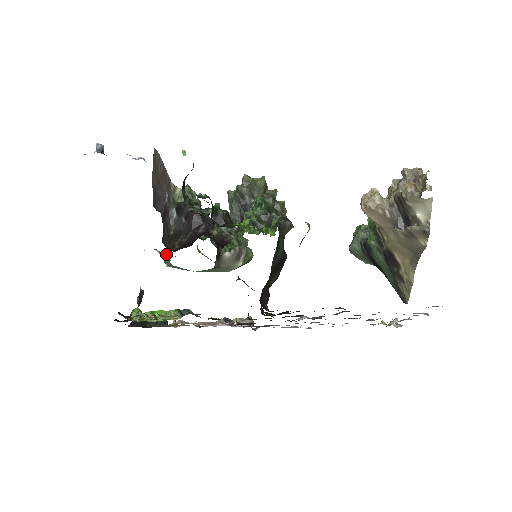
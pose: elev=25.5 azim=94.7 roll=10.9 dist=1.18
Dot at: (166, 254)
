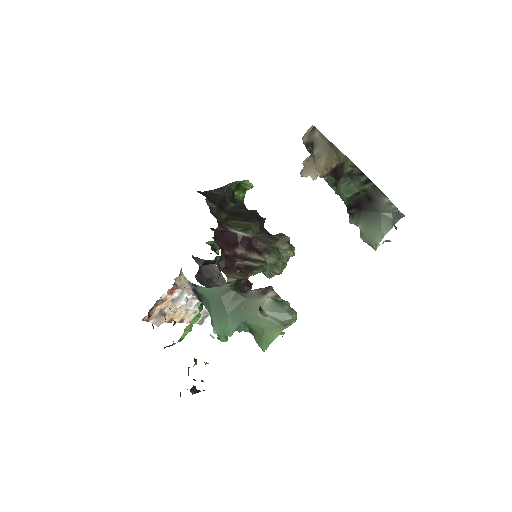
Dot at: occluded
